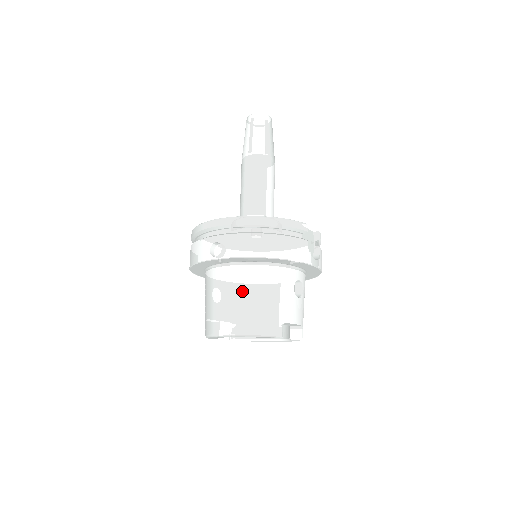
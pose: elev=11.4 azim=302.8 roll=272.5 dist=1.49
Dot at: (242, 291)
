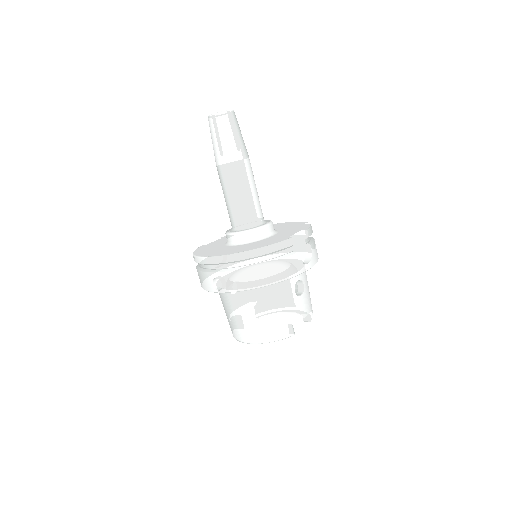
Dot at: (250, 310)
